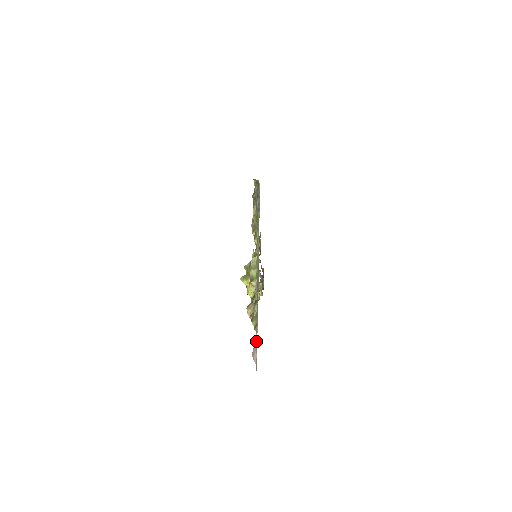
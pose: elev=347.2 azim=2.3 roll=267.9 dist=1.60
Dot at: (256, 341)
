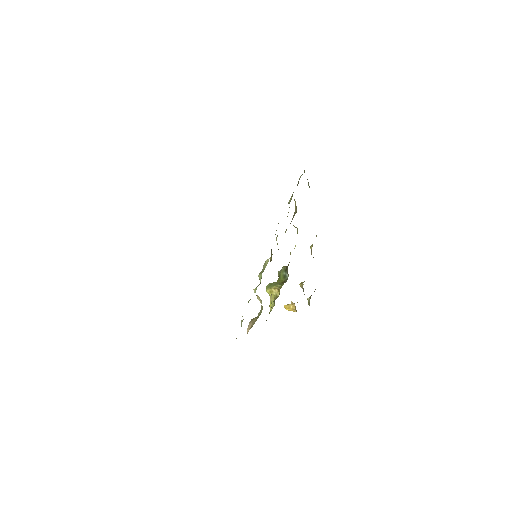
Dot at: occluded
